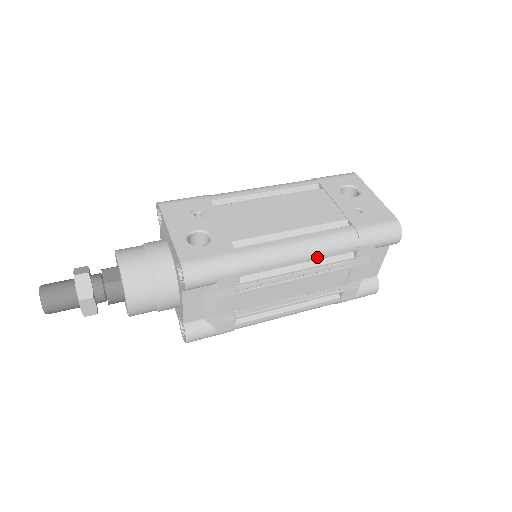
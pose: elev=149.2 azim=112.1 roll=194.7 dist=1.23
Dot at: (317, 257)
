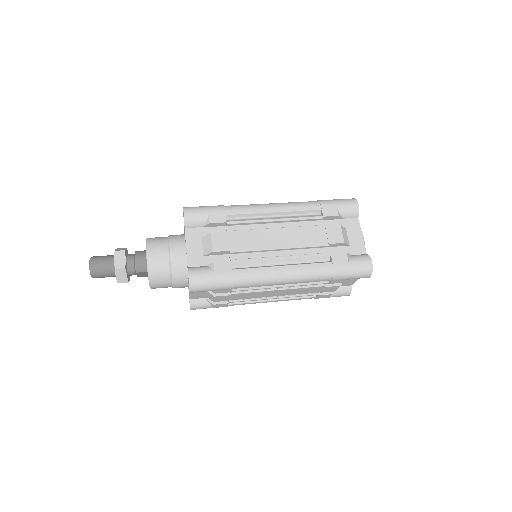
Dot at: (287, 209)
